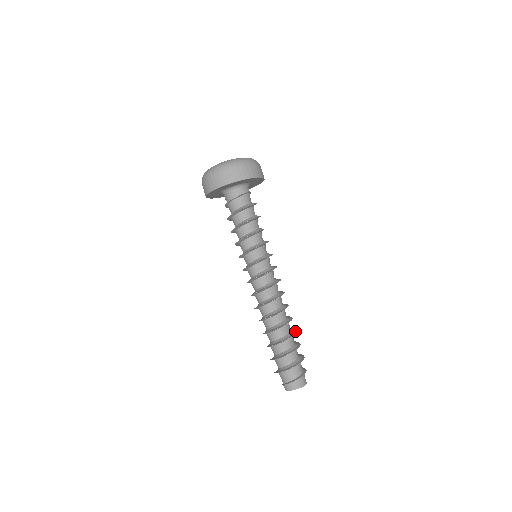
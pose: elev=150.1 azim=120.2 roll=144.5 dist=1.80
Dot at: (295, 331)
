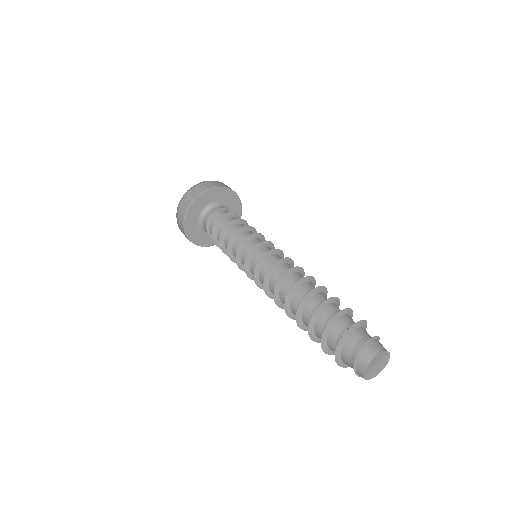
Dot at: (337, 300)
